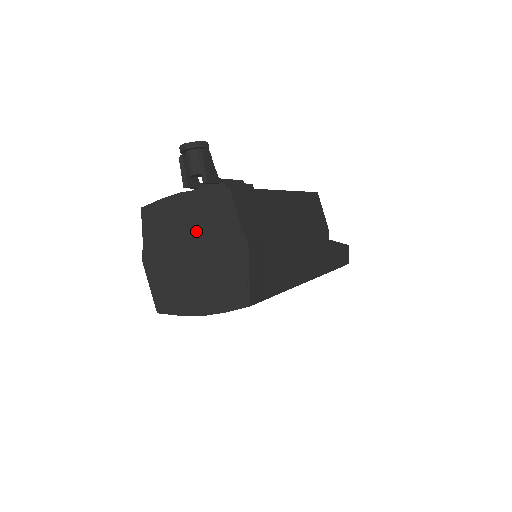
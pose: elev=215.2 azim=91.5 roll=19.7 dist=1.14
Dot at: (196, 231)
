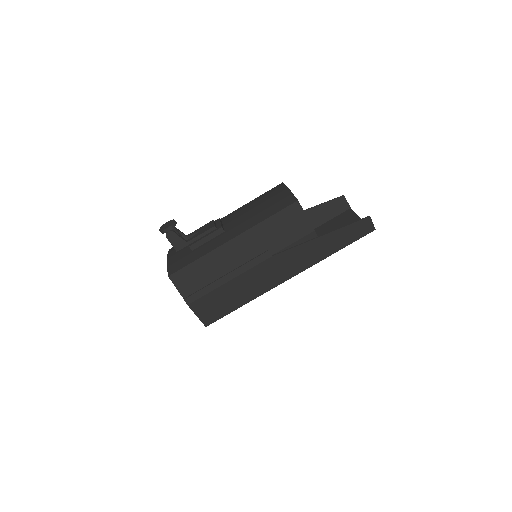
Dot at: occluded
